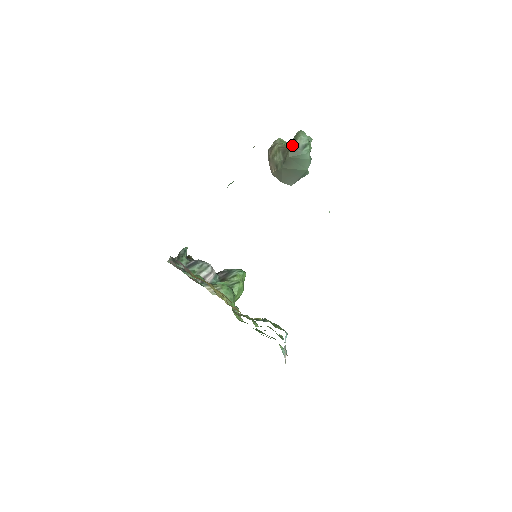
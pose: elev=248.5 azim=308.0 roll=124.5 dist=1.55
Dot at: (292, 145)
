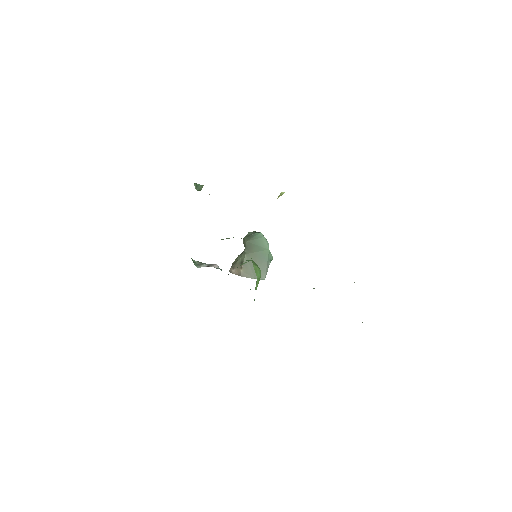
Dot at: (245, 236)
